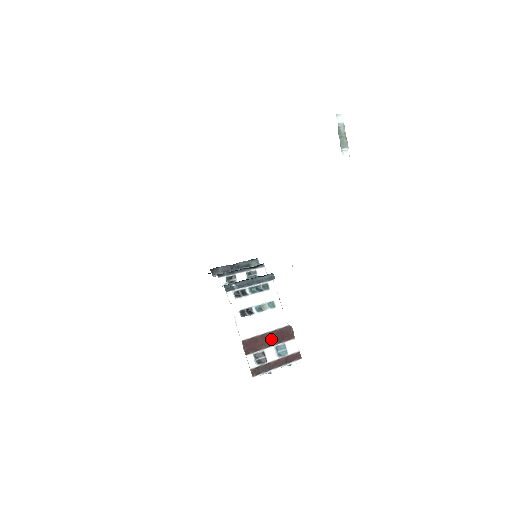
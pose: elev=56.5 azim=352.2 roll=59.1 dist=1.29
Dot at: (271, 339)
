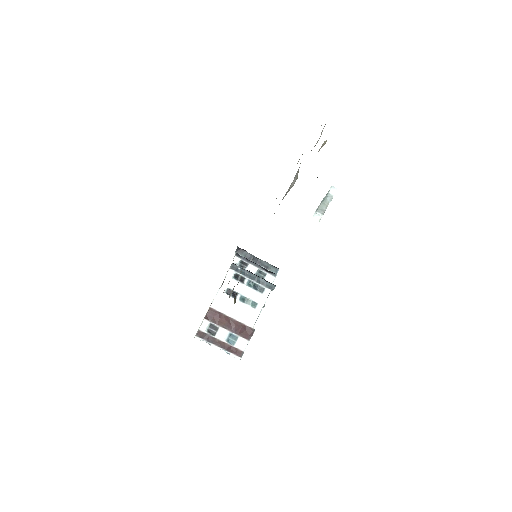
Dot at: (232, 325)
